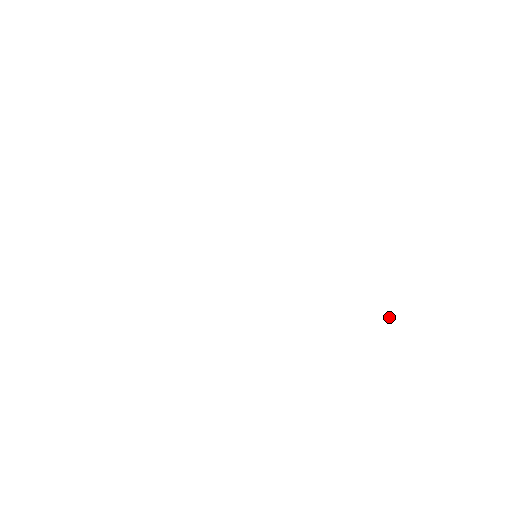
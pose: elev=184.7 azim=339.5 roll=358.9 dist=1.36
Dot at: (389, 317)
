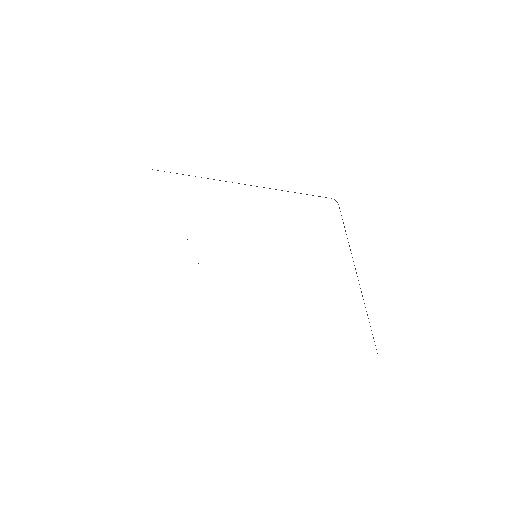
Dot at: occluded
